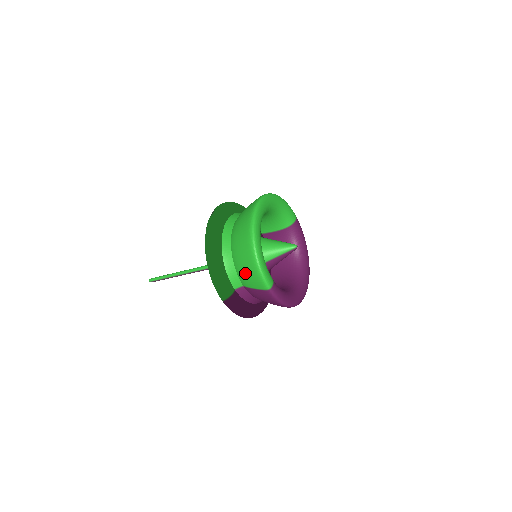
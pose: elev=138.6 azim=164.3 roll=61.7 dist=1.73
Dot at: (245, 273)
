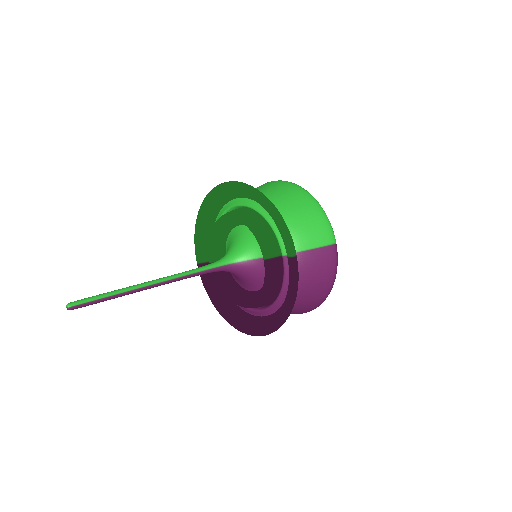
Dot at: (307, 226)
